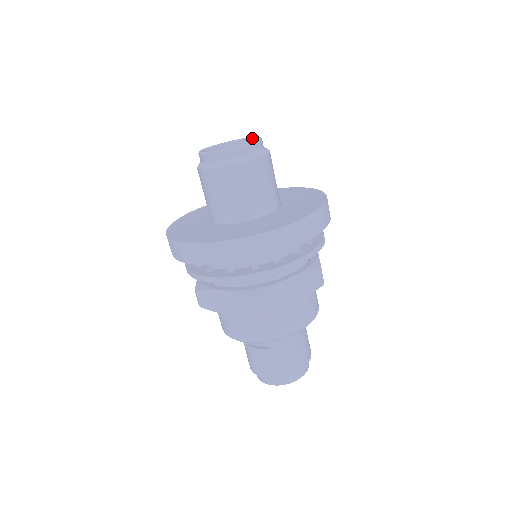
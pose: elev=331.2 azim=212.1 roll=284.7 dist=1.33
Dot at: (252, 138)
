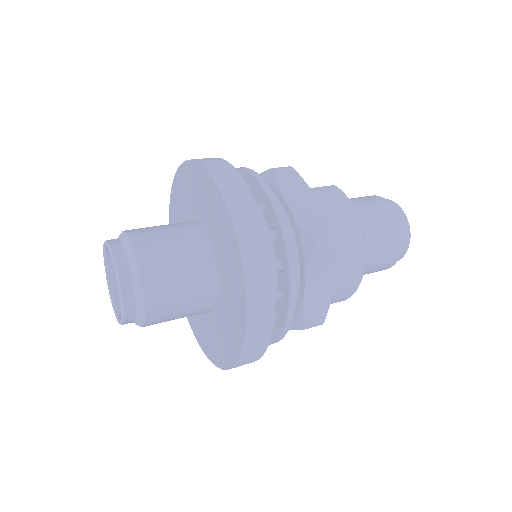
Dot at: occluded
